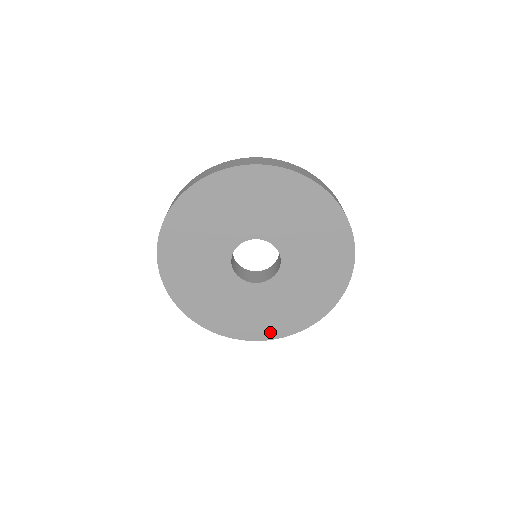
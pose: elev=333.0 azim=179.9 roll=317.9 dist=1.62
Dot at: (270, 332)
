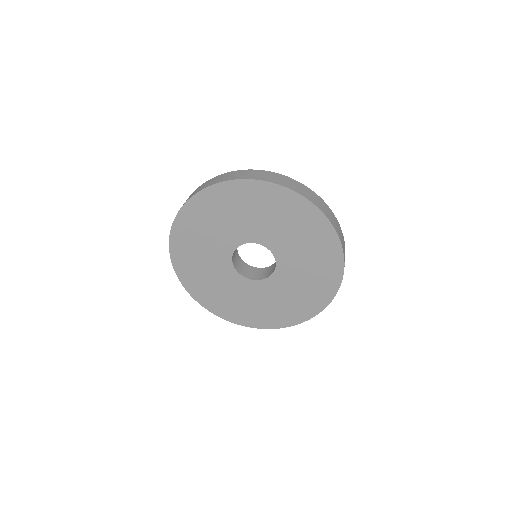
Dot at: (261, 322)
